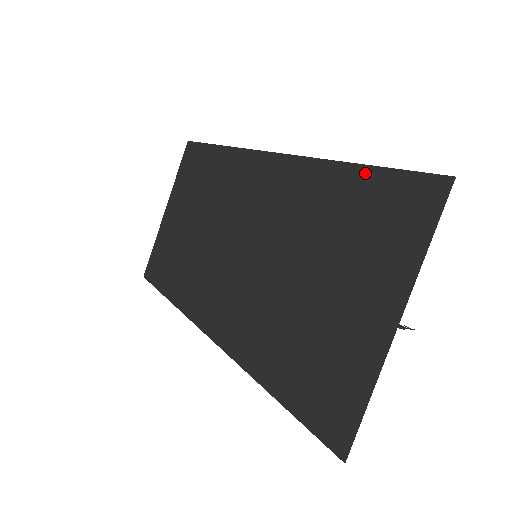
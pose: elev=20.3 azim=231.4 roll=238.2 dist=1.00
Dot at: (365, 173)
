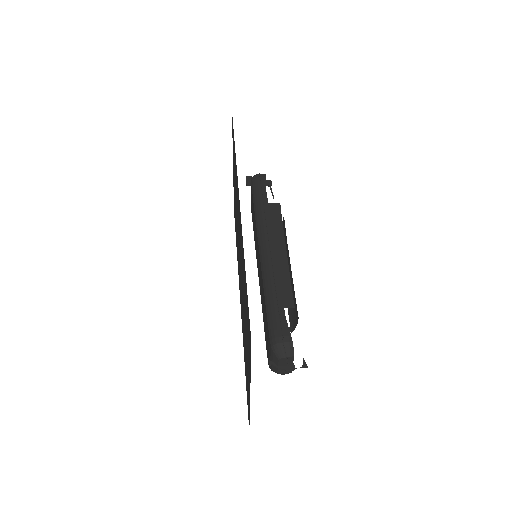
Dot at: (246, 283)
